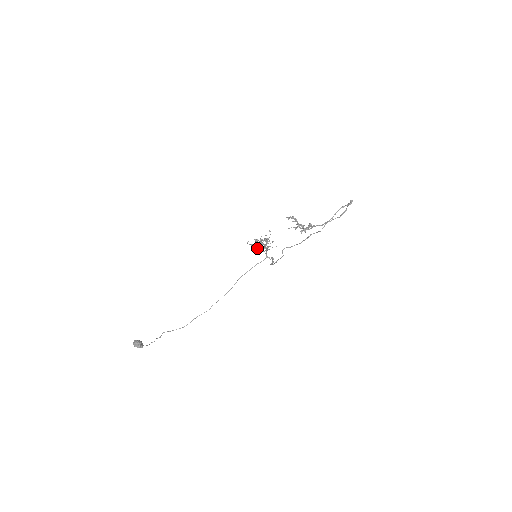
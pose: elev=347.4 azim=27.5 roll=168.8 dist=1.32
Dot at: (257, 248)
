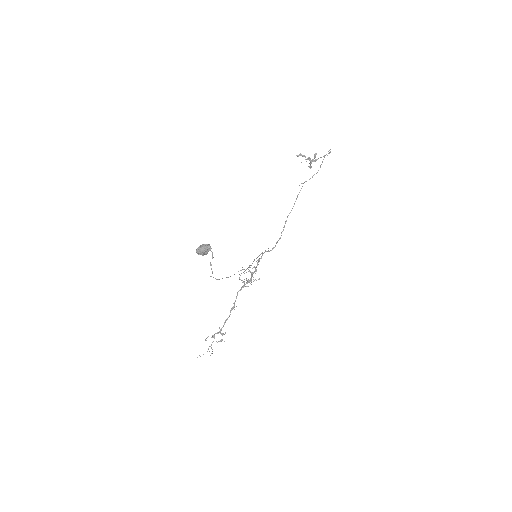
Dot at: (218, 341)
